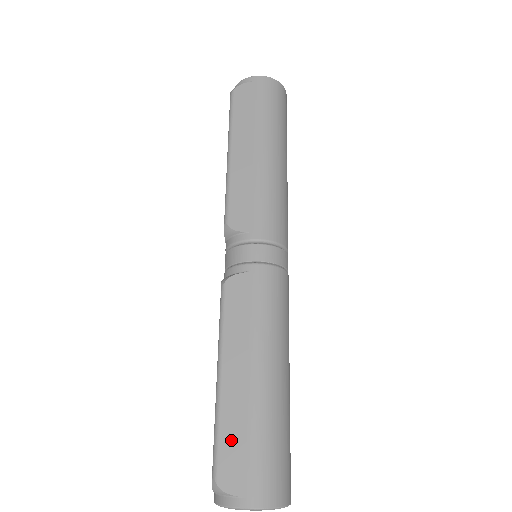
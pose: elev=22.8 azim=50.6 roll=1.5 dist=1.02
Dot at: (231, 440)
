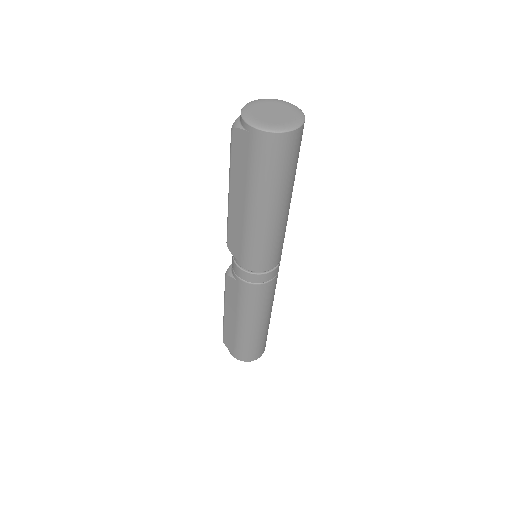
Dot at: (228, 335)
